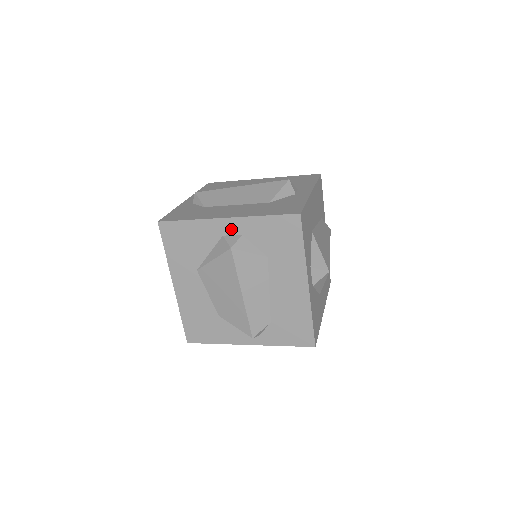
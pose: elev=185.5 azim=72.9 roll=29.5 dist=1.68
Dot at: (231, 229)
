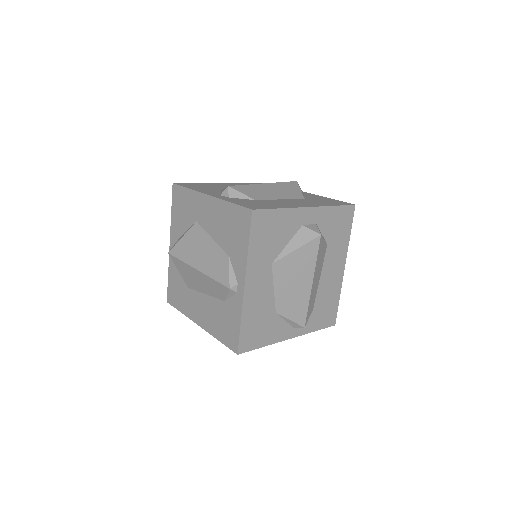
Dot at: (310, 218)
